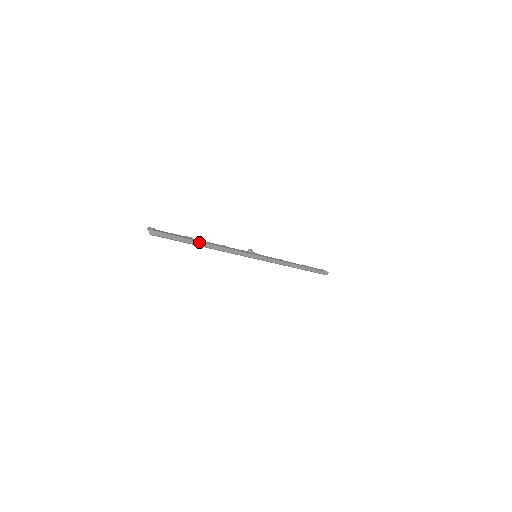
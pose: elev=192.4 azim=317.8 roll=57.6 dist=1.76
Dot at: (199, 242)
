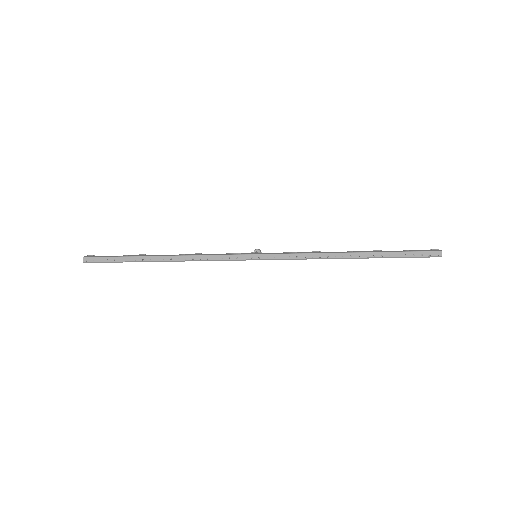
Dot at: (148, 257)
